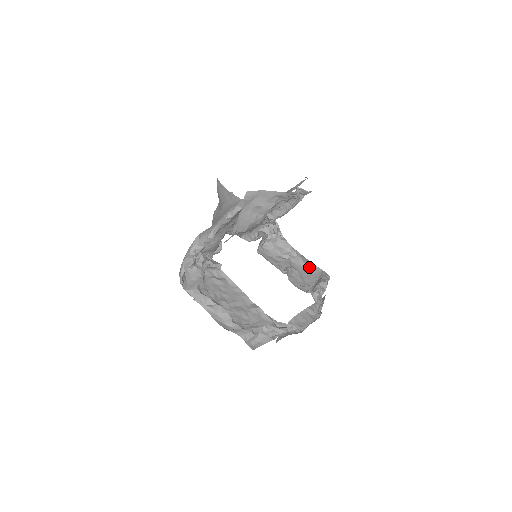
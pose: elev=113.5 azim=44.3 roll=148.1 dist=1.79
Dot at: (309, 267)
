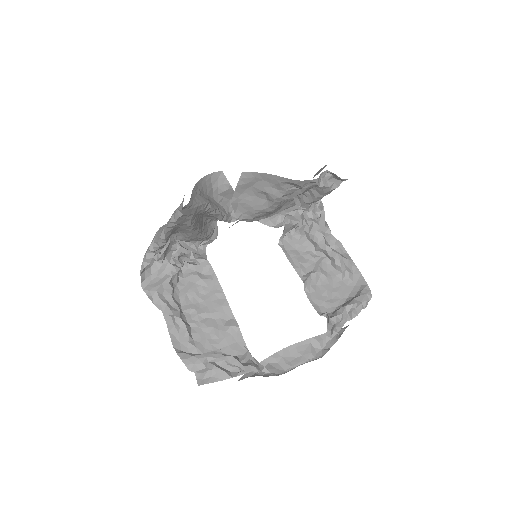
Dot at: (348, 275)
